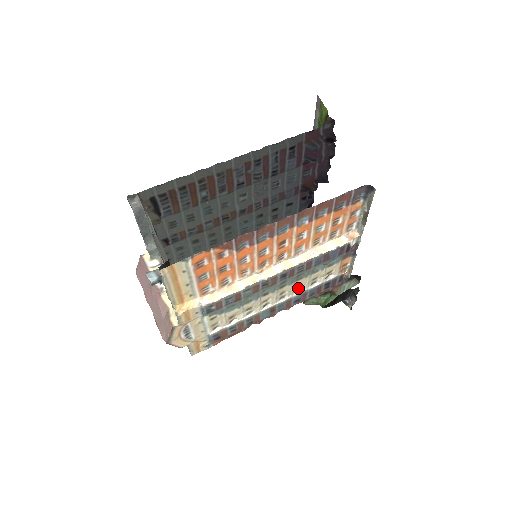
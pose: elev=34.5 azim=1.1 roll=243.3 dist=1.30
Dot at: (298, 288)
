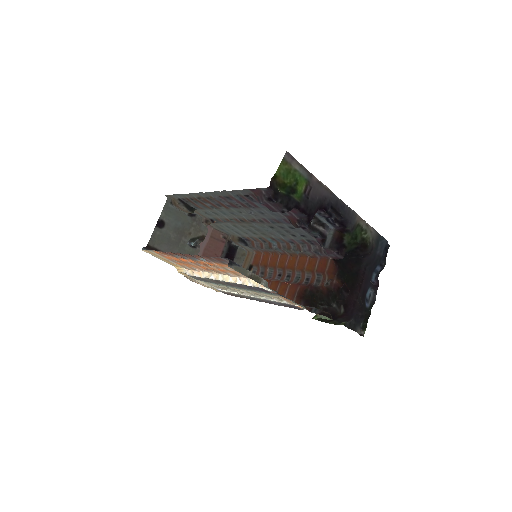
Dot at: (260, 295)
